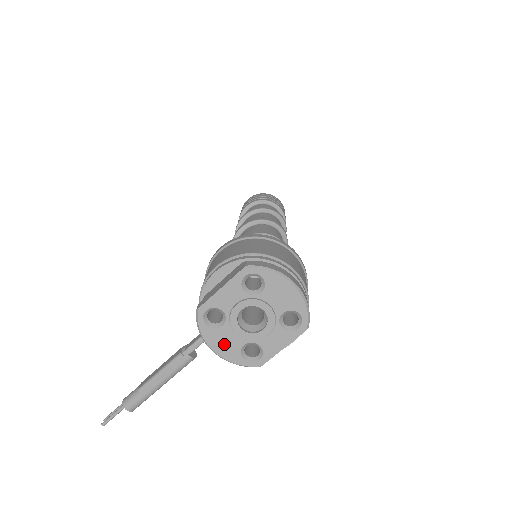
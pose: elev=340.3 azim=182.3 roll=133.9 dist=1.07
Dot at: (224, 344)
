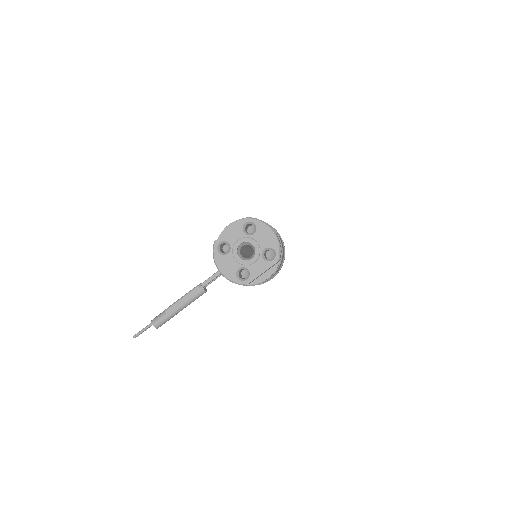
Dot at: (227, 266)
